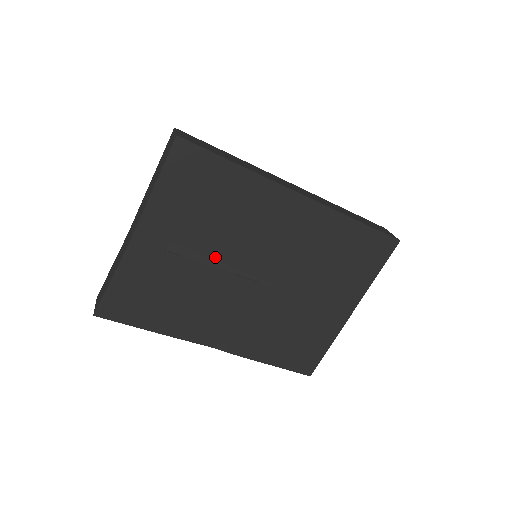
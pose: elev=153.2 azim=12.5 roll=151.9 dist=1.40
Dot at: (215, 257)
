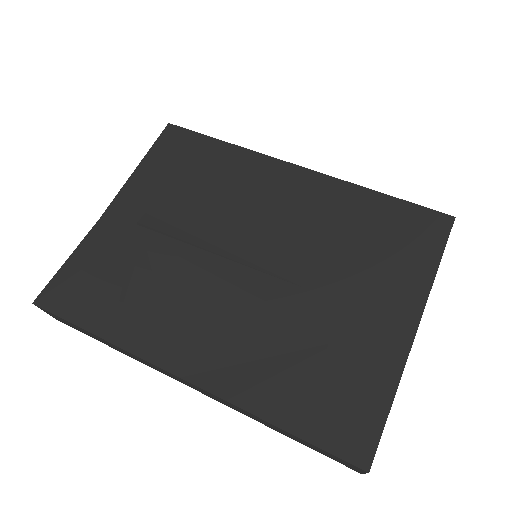
Dot at: (196, 234)
